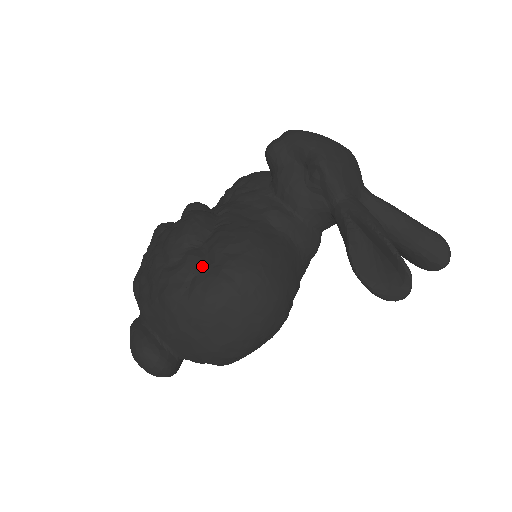
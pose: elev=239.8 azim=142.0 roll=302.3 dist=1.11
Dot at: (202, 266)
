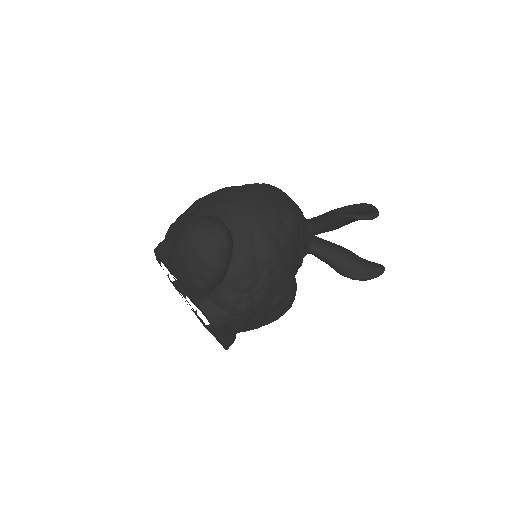
Dot at: occluded
